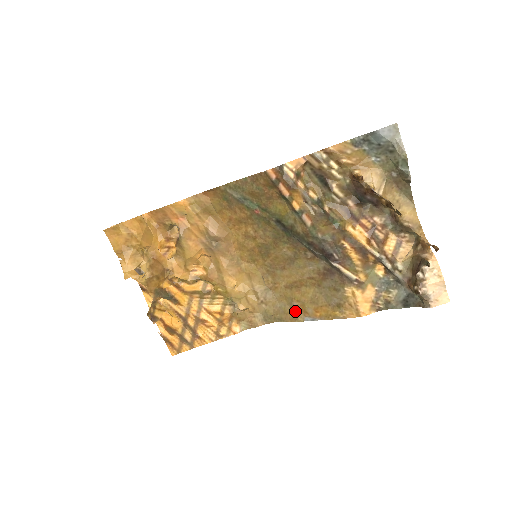
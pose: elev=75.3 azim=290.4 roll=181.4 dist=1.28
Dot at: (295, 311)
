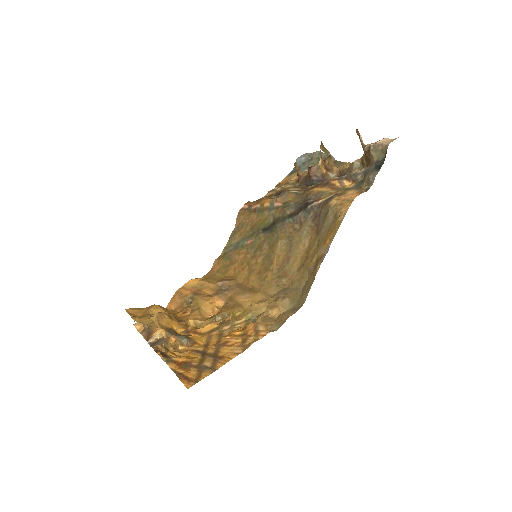
Dot at: (314, 270)
